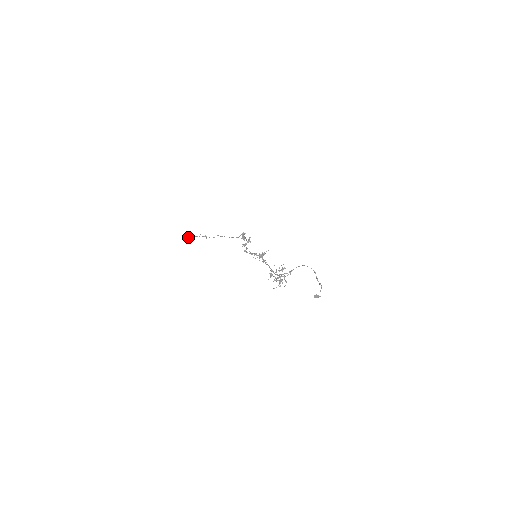
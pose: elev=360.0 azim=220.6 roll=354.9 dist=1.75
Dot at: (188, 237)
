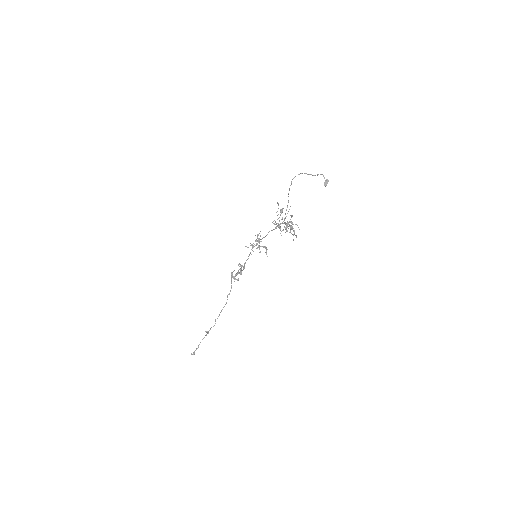
Dot at: (193, 353)
